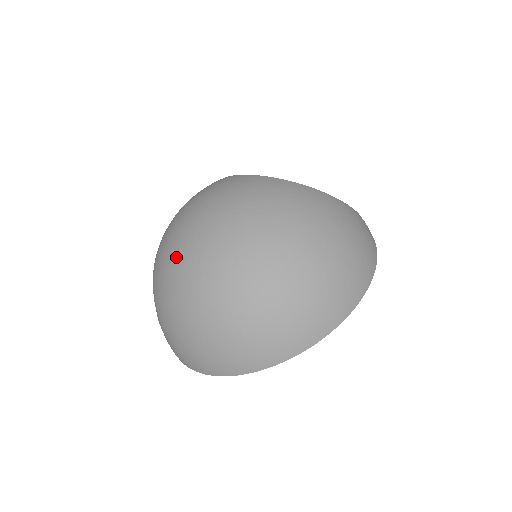
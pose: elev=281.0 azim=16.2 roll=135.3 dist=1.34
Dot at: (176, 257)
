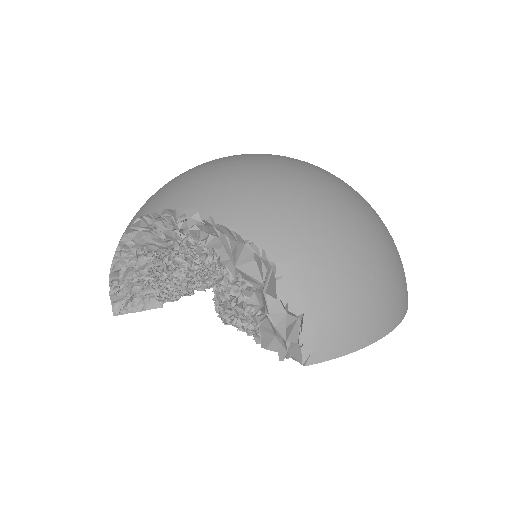
Dot at: (304, 184)
